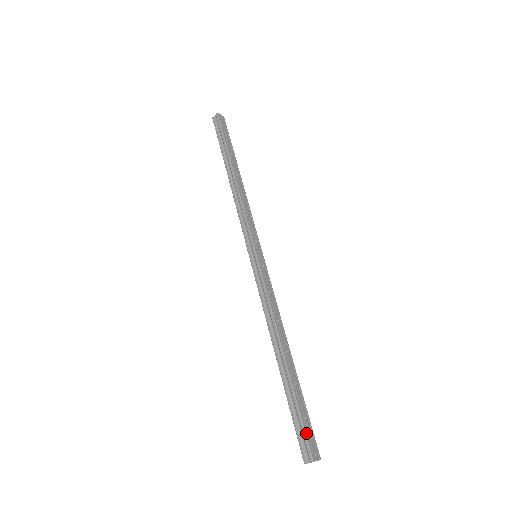
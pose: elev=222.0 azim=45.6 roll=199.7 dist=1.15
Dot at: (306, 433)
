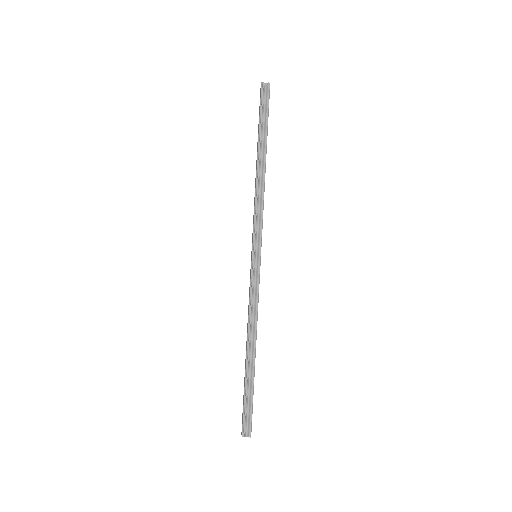
Dot at: occluded
